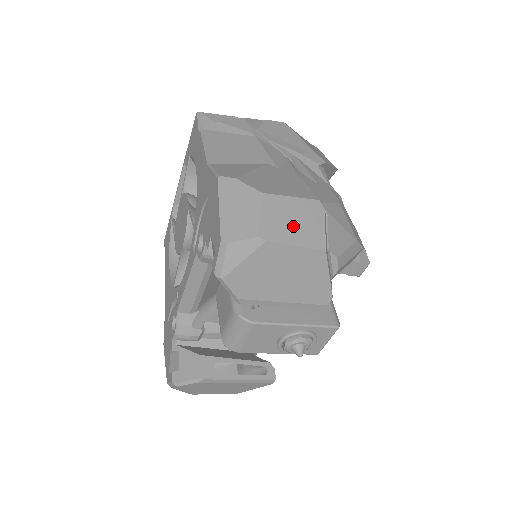
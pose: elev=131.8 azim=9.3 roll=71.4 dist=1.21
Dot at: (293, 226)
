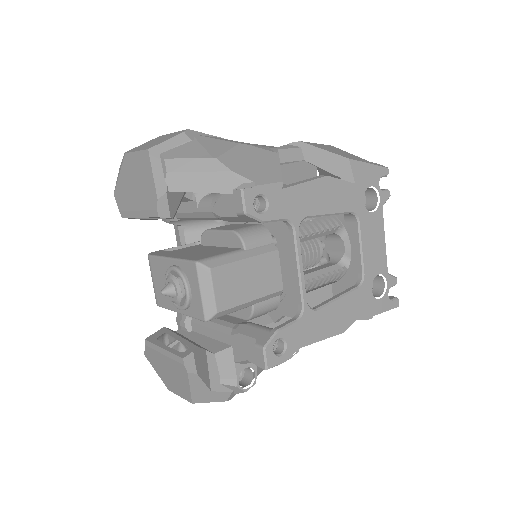
Dot at: (150, 144)
